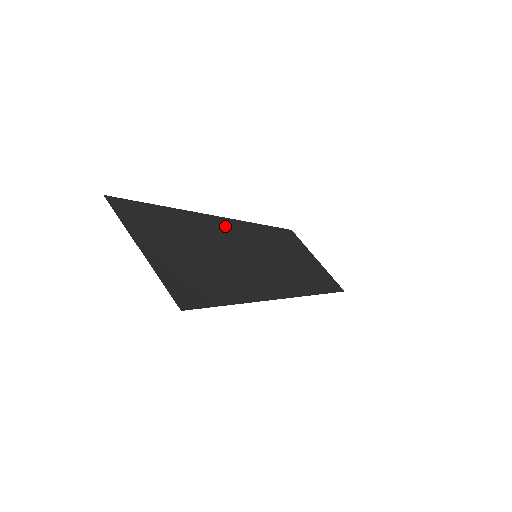
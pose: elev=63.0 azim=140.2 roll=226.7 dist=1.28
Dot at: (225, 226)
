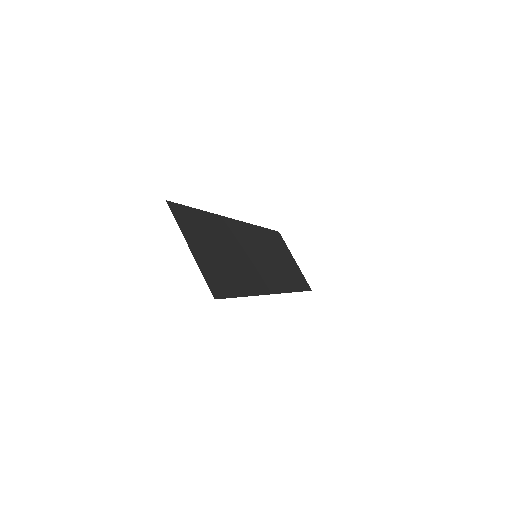
Dot at: (237, 228)
